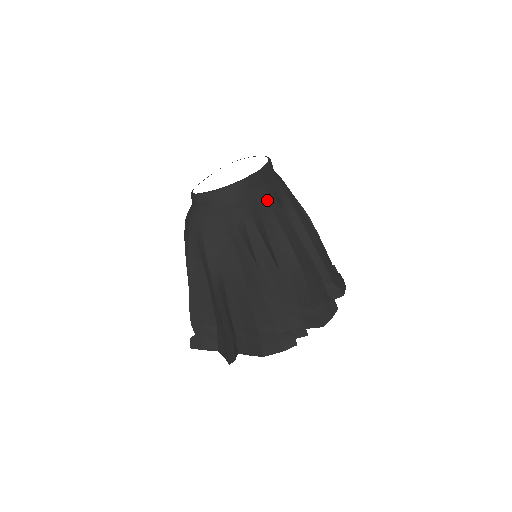
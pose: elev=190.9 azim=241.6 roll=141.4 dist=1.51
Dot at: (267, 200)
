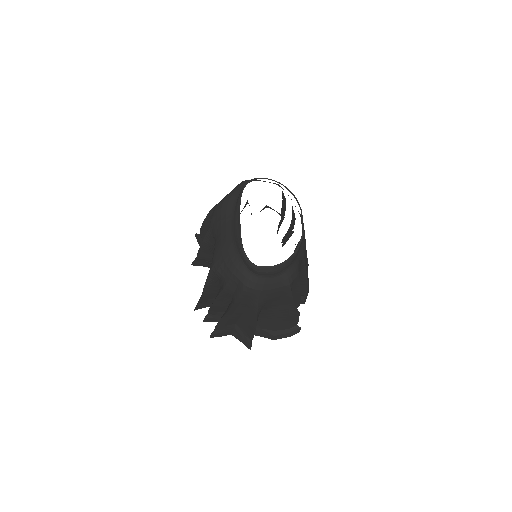
Dot at: (303, 251)
